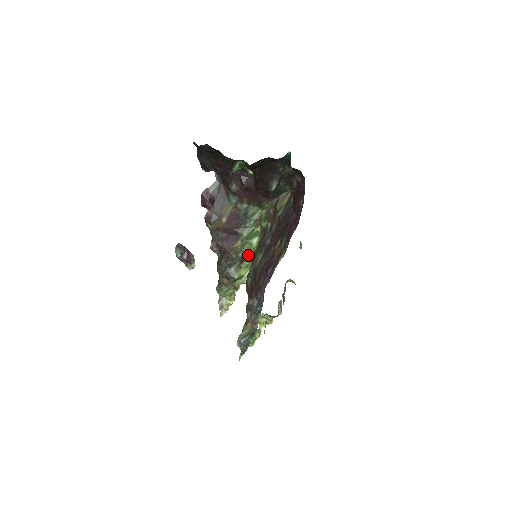
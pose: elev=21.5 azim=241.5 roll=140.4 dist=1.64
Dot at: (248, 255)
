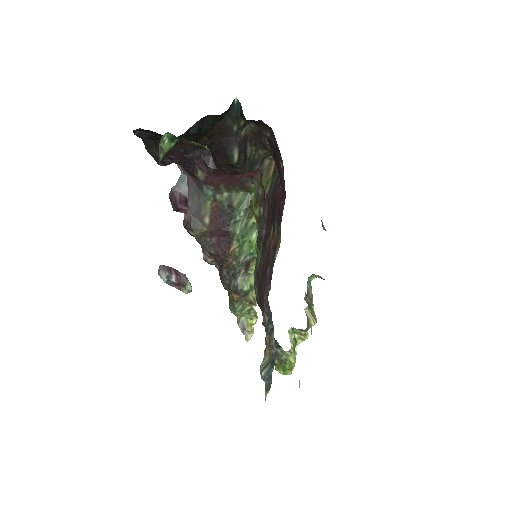
Dot at: (252, 257)
